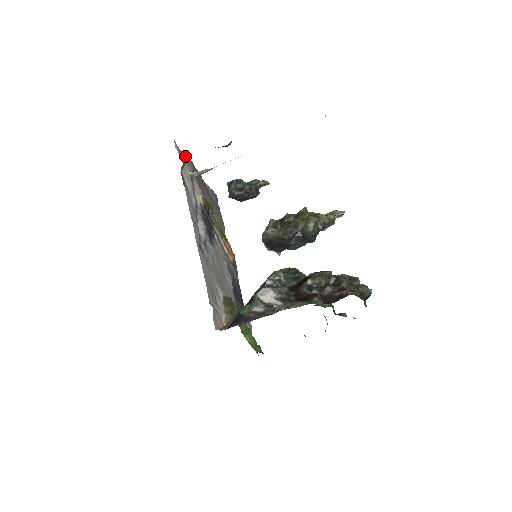
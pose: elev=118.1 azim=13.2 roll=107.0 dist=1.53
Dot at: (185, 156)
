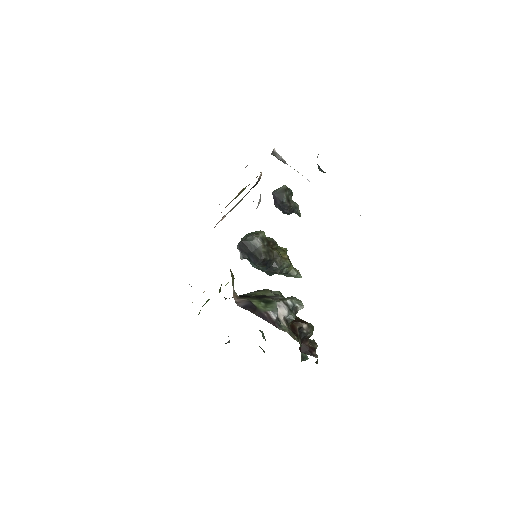
Dot at: occluded
